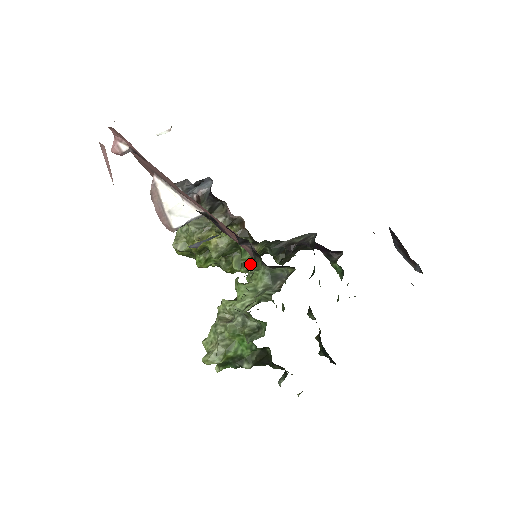
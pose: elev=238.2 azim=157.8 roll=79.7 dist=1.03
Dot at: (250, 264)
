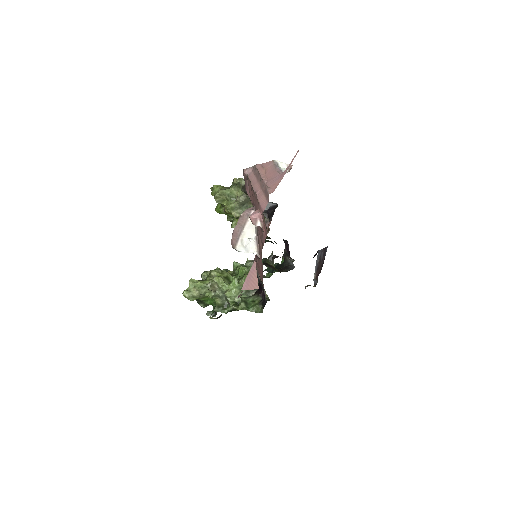
Dot at: occluded
